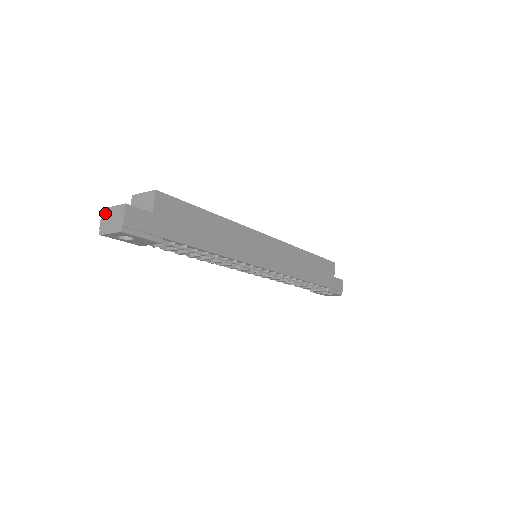
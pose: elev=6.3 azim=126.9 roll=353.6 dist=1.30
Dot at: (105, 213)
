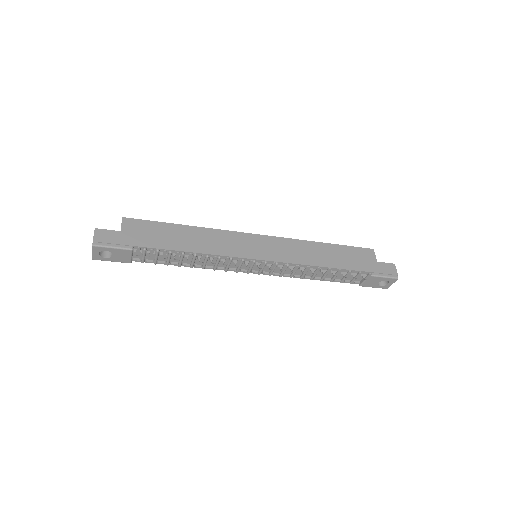
Dot at: occluded
